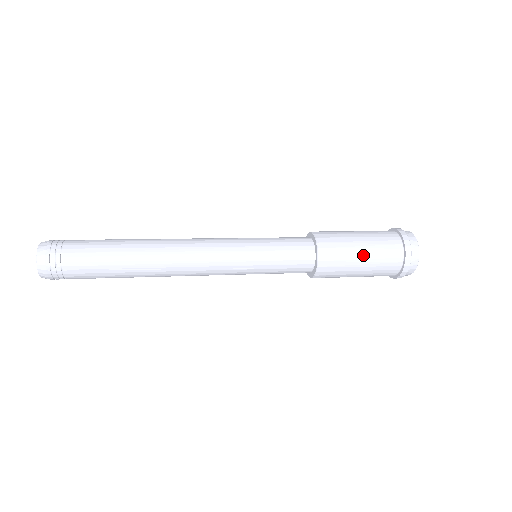
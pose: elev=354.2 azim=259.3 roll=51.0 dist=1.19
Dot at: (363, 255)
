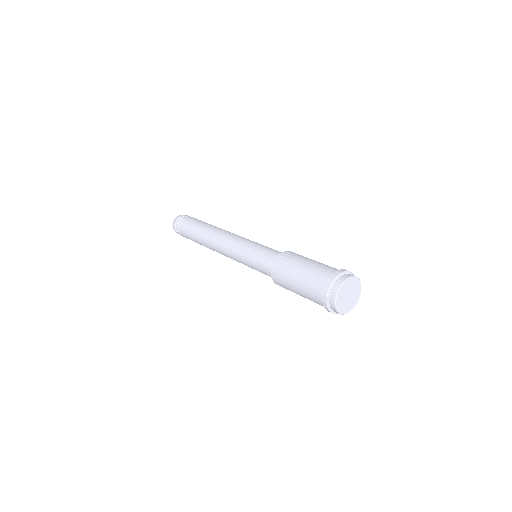
Dot at: (297, 288)
